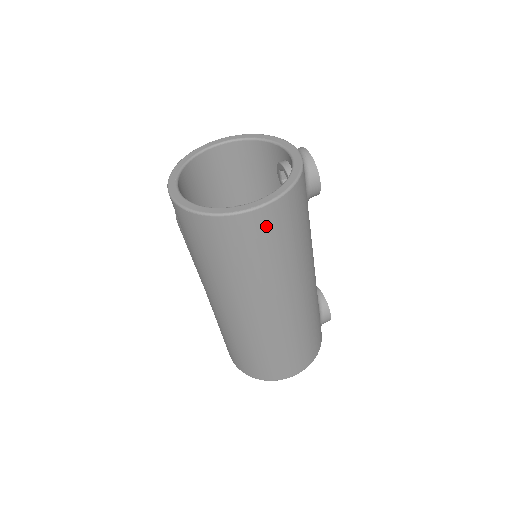
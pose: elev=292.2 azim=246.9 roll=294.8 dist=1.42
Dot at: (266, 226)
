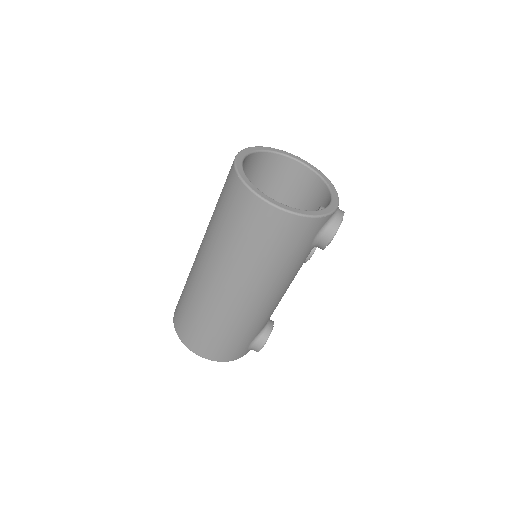
Dot at: (266, 222)
